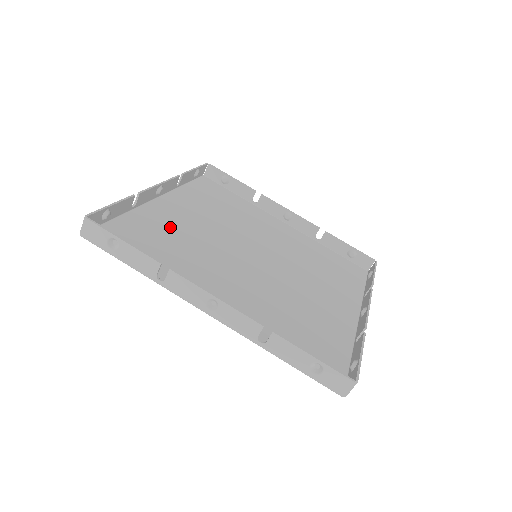
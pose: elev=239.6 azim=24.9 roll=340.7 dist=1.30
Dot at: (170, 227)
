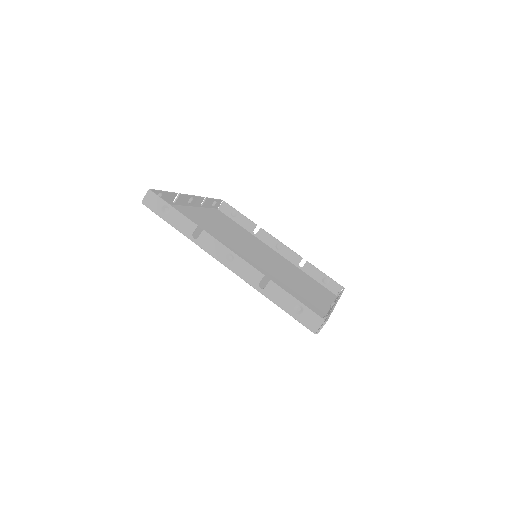
Dot at: (197, 222)
